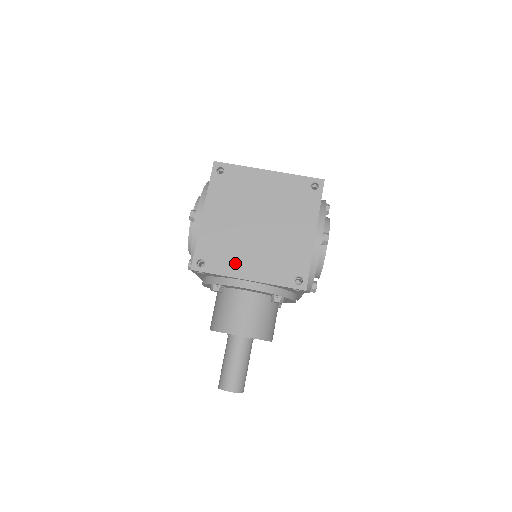
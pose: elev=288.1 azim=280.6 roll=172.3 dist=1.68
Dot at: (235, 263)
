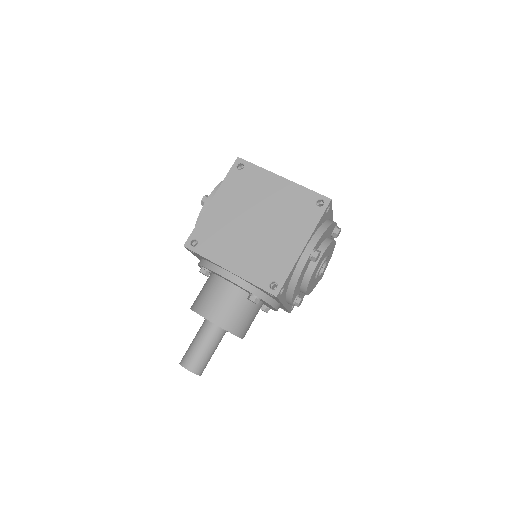
Dot at: (223, 252)
